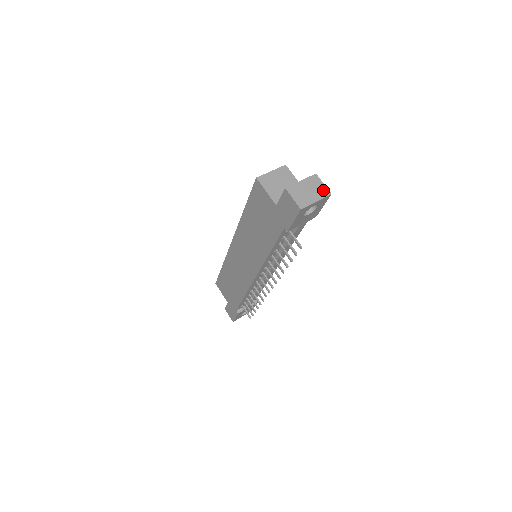
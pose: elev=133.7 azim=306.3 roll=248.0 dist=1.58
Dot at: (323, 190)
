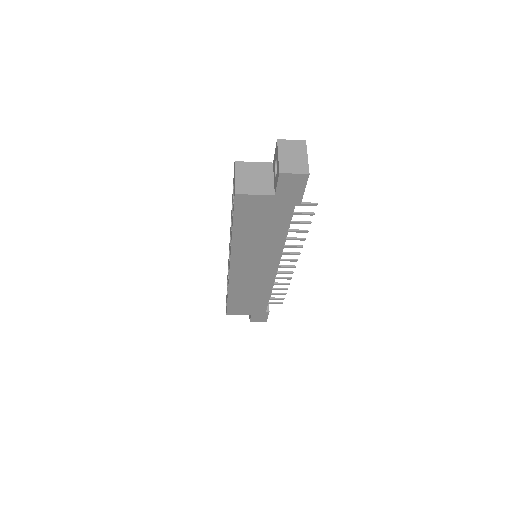
Dot at: (298, 144)
